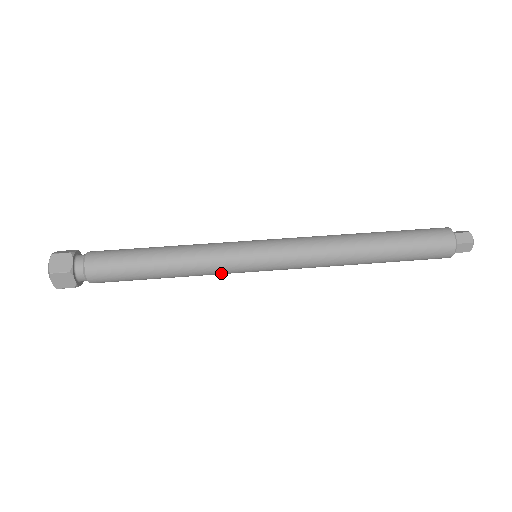
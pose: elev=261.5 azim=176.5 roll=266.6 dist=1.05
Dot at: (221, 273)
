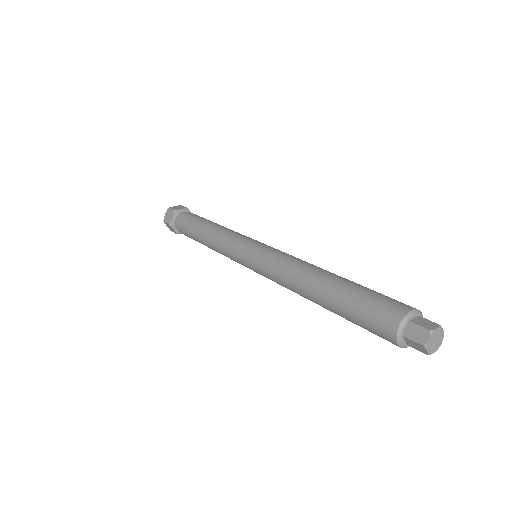
Dot at: (227, 251)
